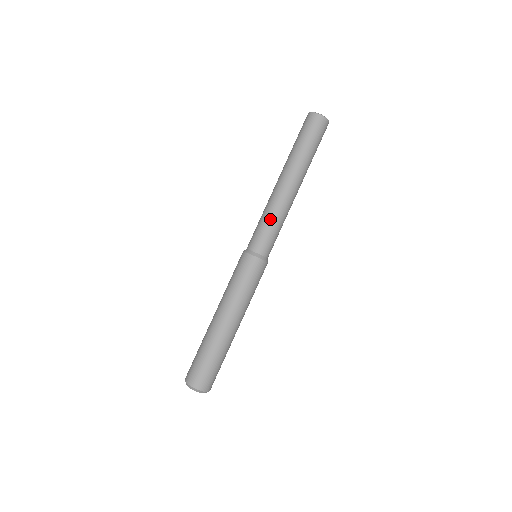
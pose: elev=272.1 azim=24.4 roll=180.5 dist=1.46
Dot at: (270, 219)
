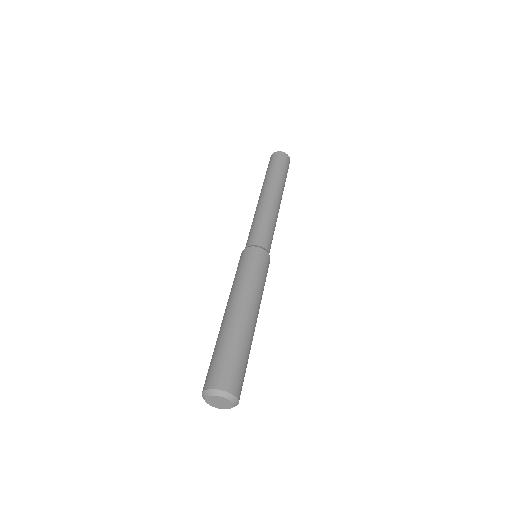
Dot at: (270, 221)
